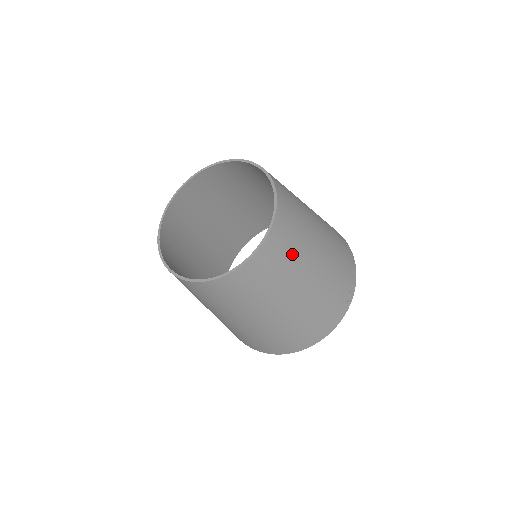
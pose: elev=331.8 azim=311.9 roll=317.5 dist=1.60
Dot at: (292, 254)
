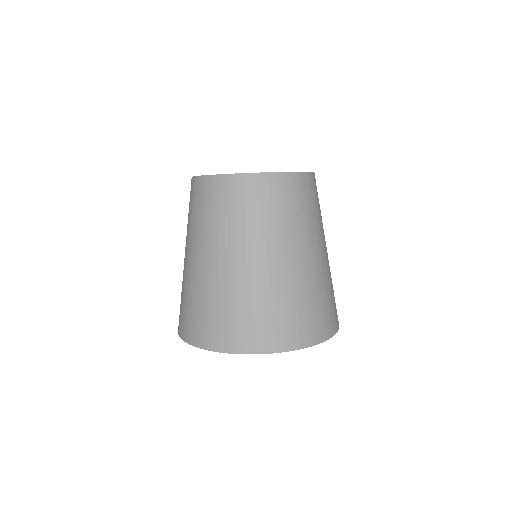
Dot at: (317, 211)
